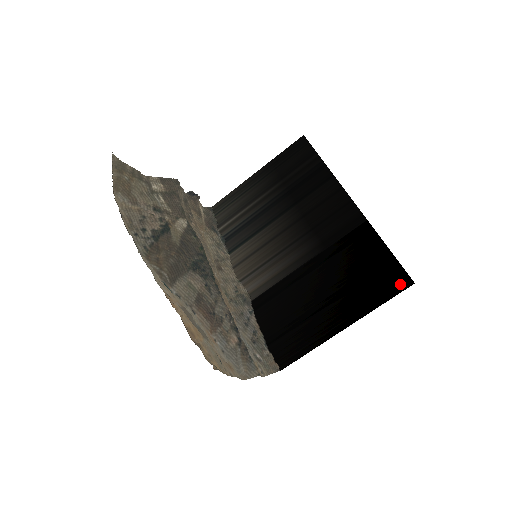
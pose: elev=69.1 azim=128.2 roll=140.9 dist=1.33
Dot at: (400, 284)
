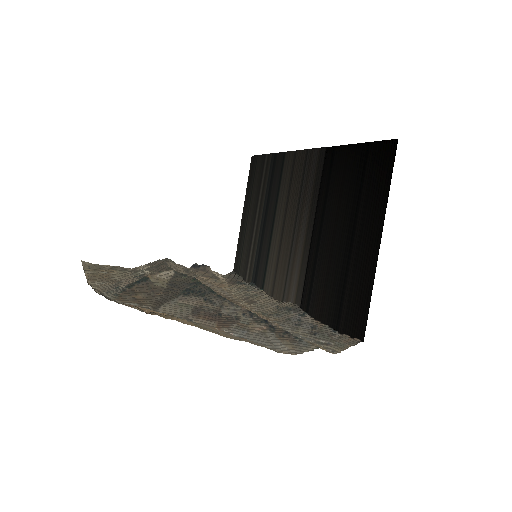
Dot at: (388, 154)
